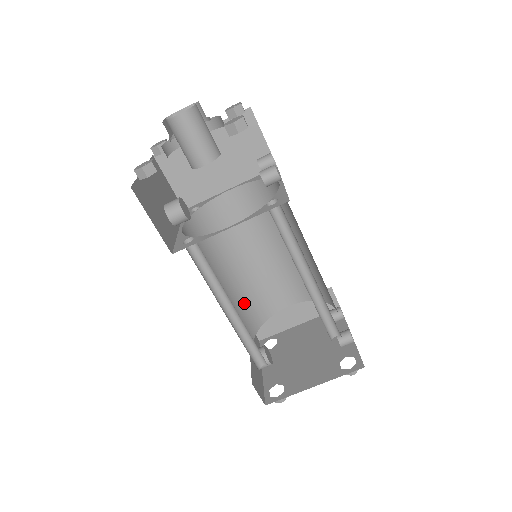
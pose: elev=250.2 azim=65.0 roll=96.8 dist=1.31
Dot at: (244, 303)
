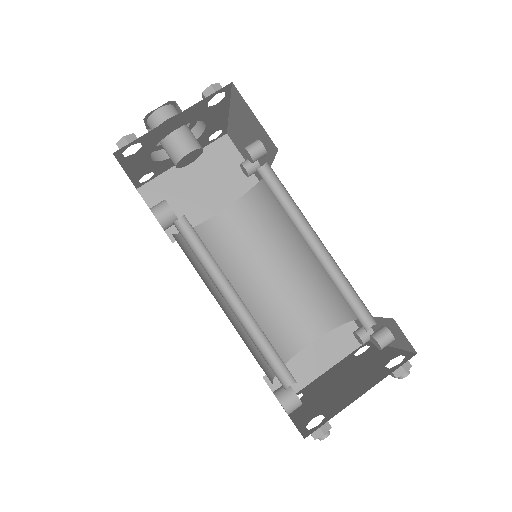
Dot at: occluded
